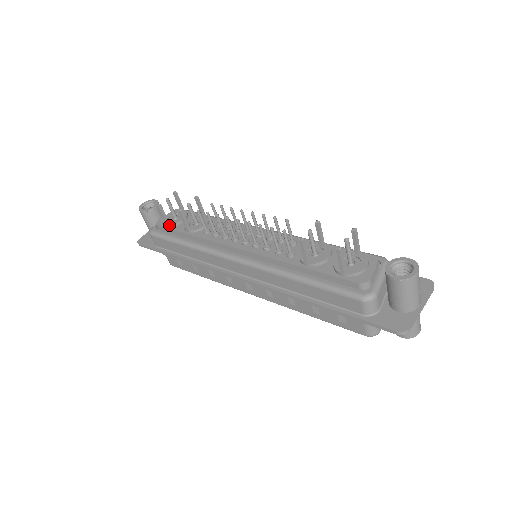
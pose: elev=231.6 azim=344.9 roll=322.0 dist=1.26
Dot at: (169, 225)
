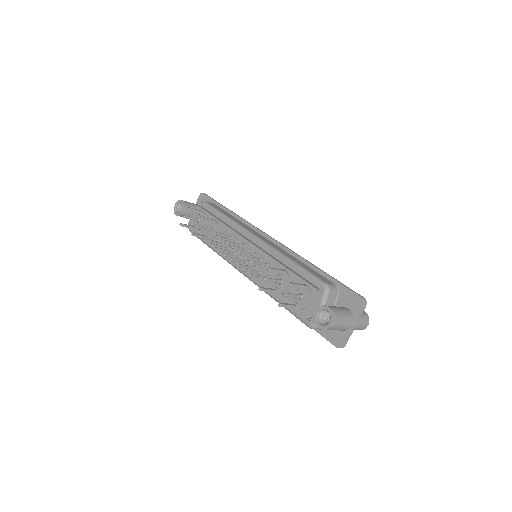
Dot at: (196, 230)
